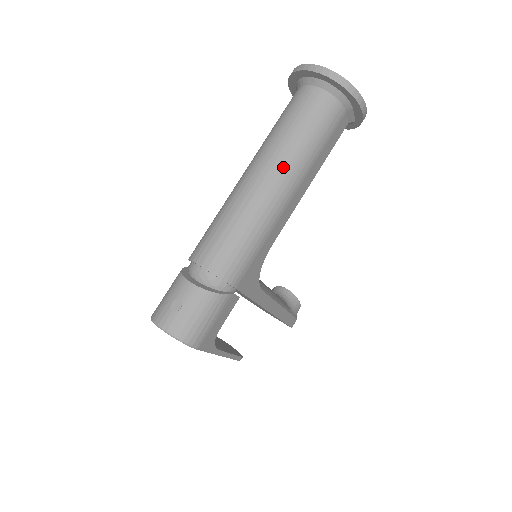
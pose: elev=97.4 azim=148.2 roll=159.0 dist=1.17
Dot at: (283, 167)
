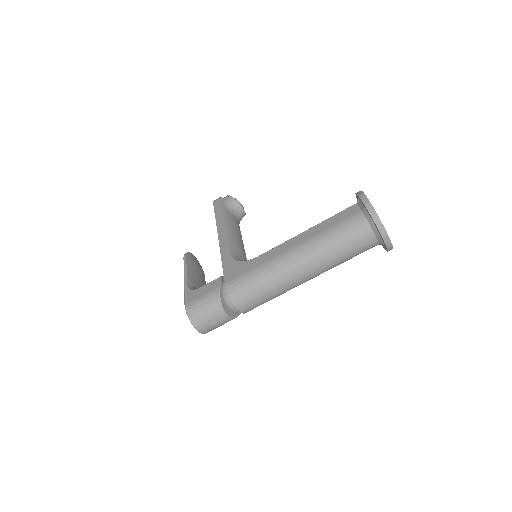
Dot at: (319, 274)
